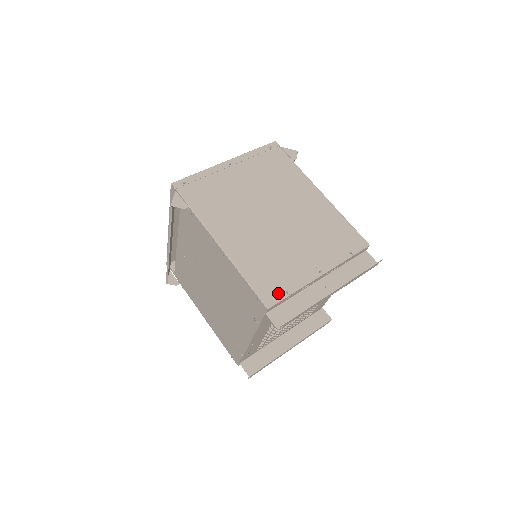
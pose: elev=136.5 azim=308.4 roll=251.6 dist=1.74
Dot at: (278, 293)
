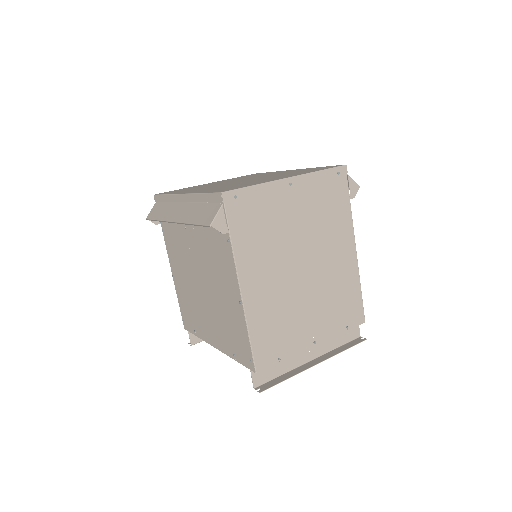
Dot at: (271, 358)
